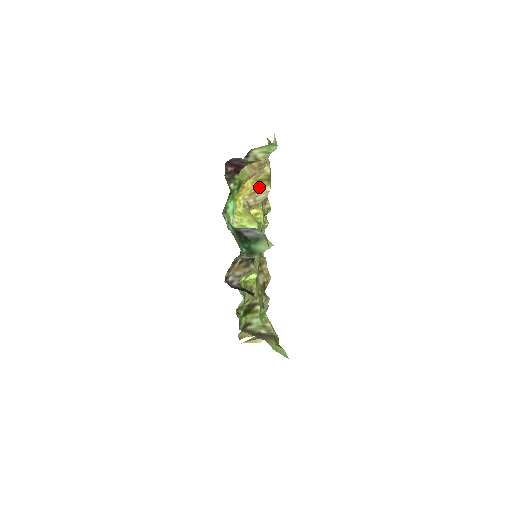
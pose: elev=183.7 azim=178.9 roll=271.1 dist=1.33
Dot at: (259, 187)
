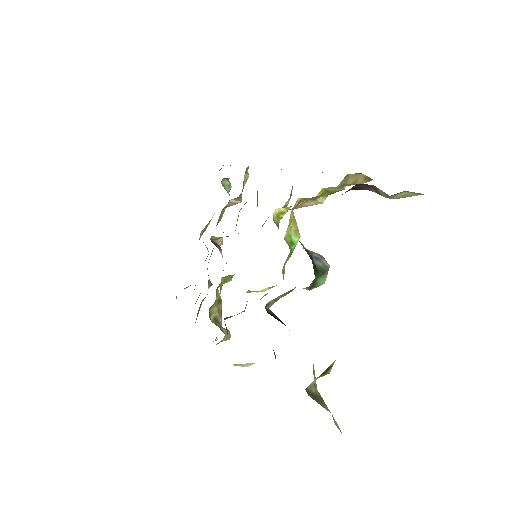
Dot at: (319, 196)
